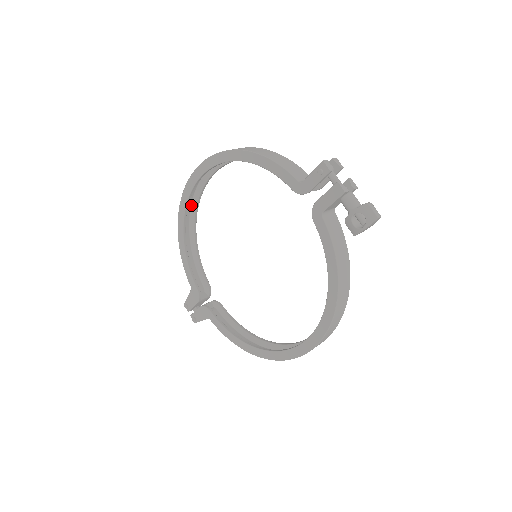
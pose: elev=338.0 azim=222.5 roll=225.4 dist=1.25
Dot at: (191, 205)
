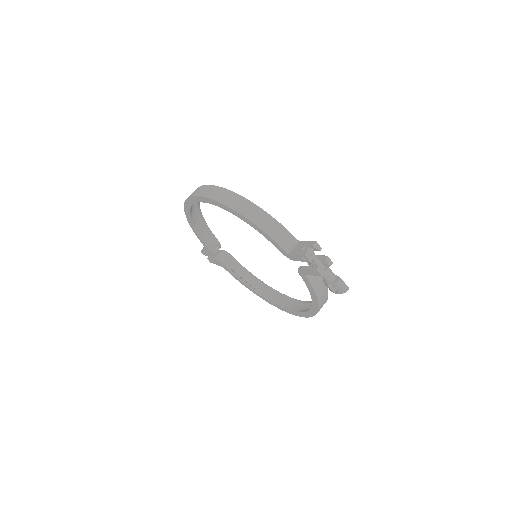
Dot at: occluded
